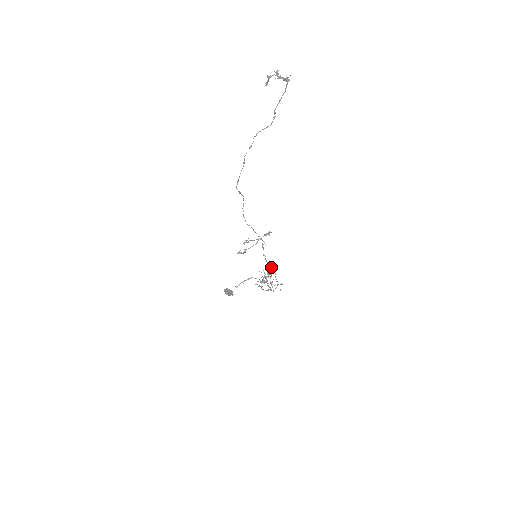
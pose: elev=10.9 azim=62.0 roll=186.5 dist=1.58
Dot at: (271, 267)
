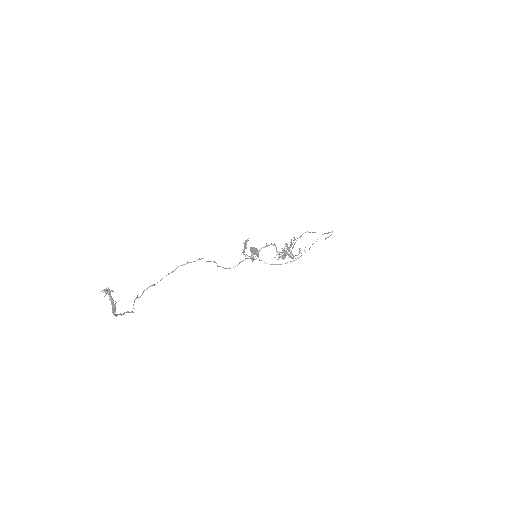
Dot at: (283, 254)
